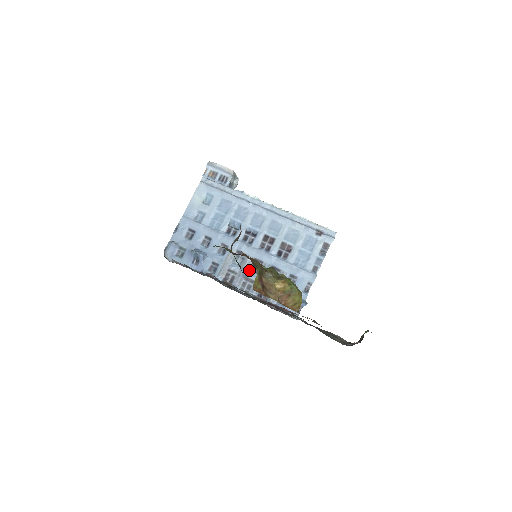
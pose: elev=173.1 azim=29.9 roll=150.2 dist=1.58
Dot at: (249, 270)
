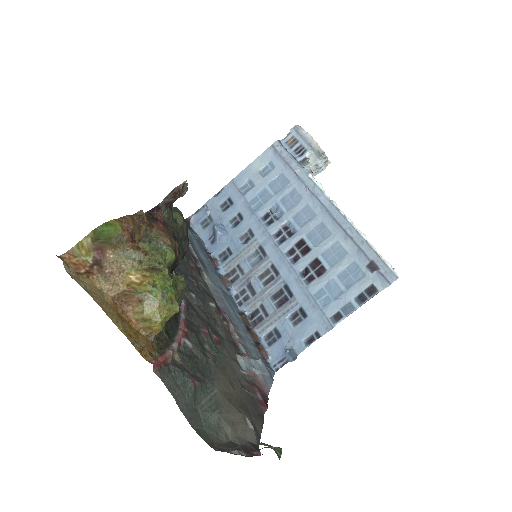
Dot at: (258, 276)
